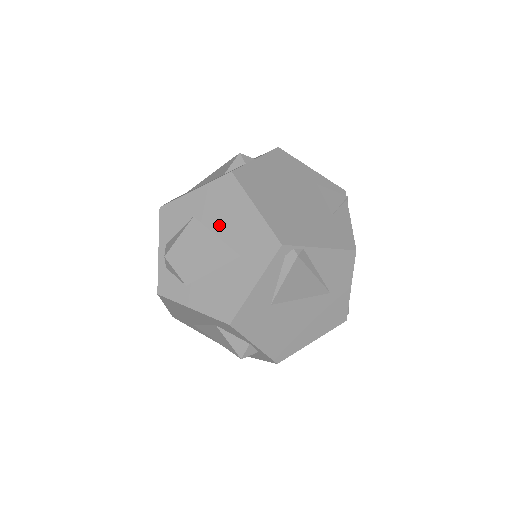
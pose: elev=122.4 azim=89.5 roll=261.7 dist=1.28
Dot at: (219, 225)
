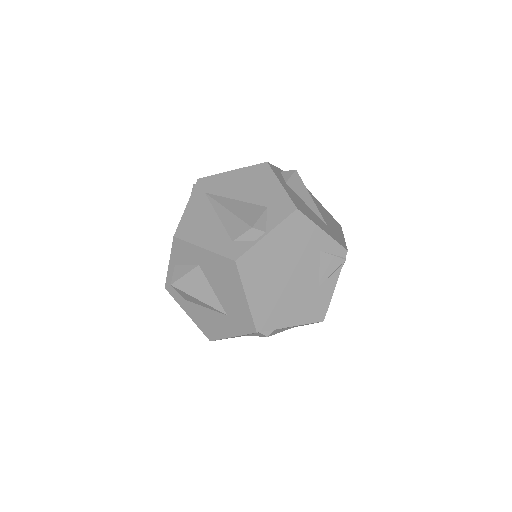
Dot at: (217, 286)
